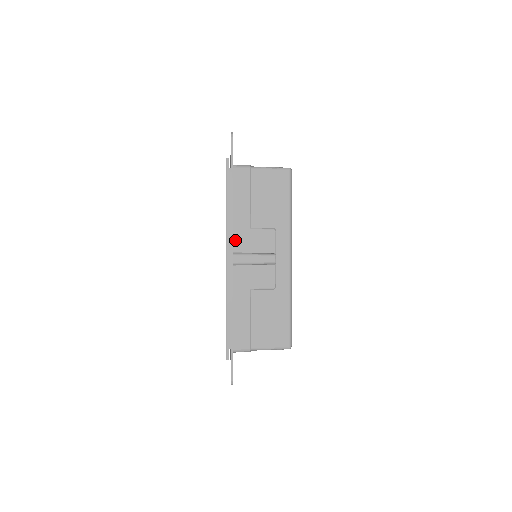
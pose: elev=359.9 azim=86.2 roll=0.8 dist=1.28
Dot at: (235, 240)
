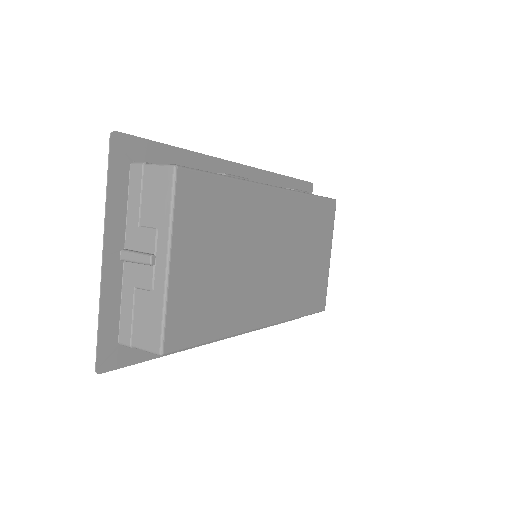
Dot at: (127, 237)
